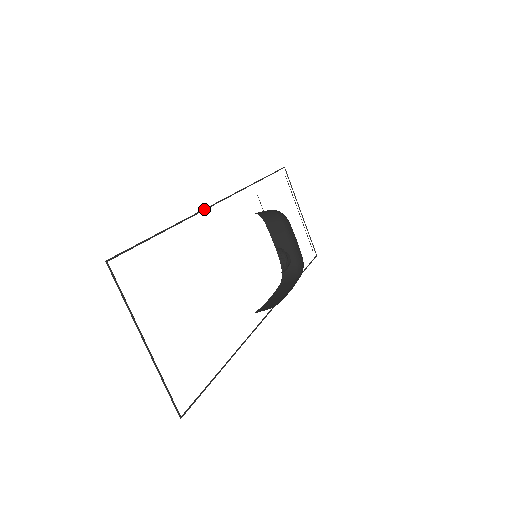
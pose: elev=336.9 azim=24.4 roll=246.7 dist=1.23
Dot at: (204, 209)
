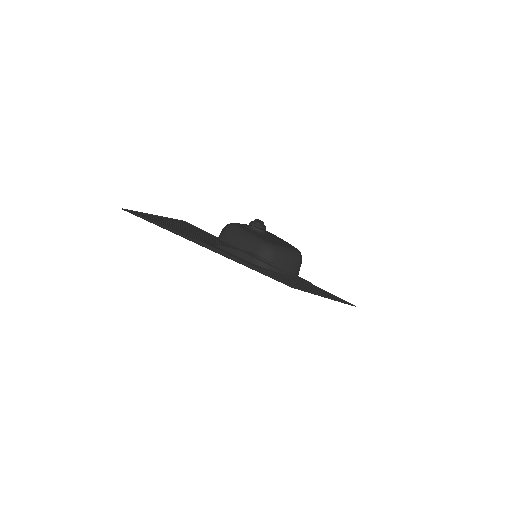
Dot at: (203, 246)
